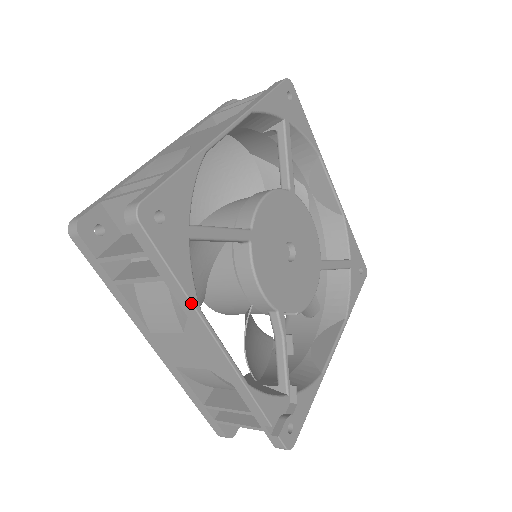
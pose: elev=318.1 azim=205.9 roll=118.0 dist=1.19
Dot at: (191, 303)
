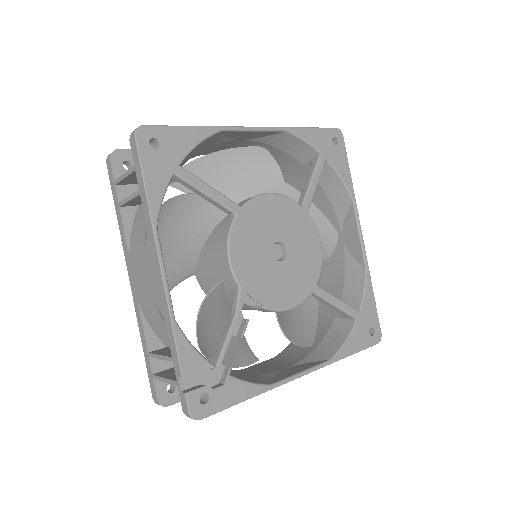
Dot at: (150, 216)
